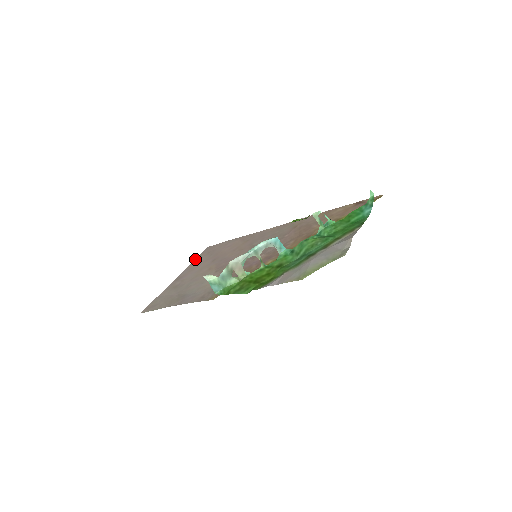
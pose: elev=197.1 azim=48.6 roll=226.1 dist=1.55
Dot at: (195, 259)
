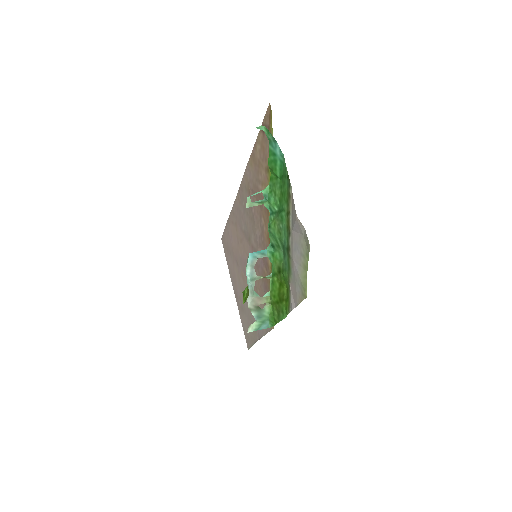
Dot at: occluded
